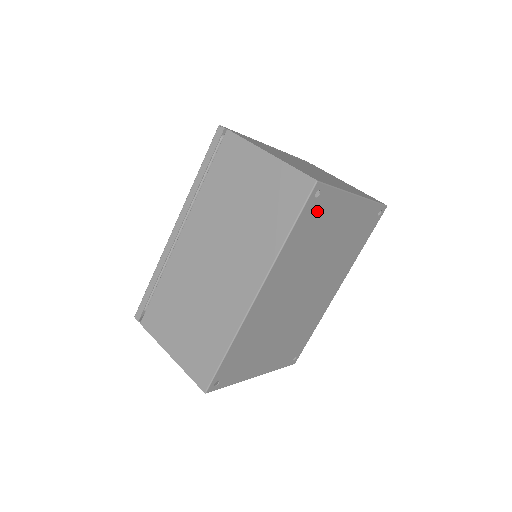
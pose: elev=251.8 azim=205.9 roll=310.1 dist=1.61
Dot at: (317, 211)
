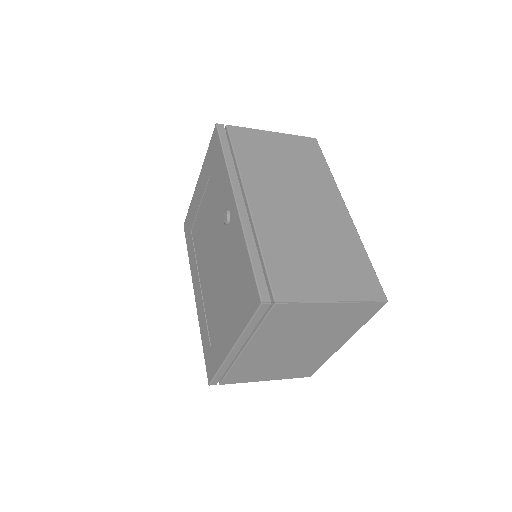
Dot at: occluded
